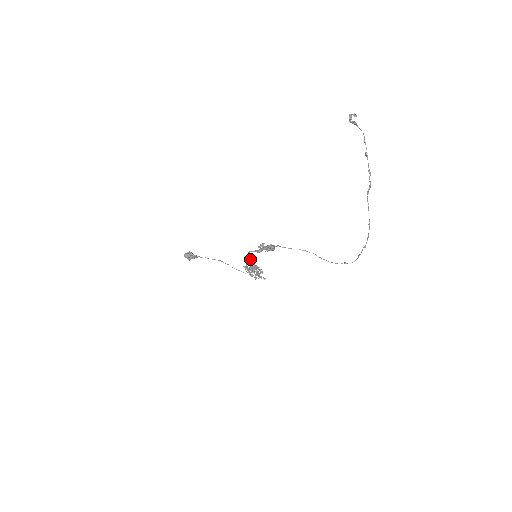
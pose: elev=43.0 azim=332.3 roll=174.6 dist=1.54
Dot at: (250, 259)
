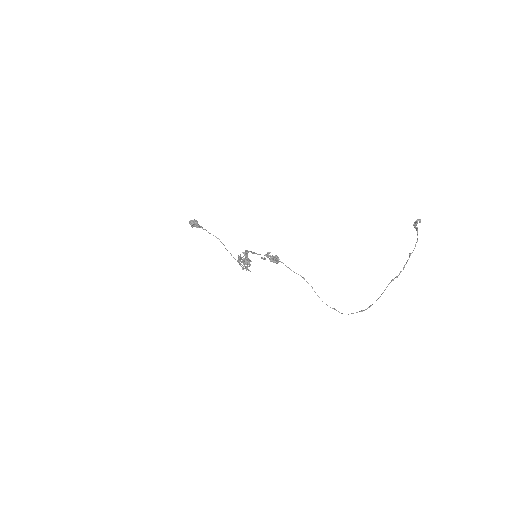
Dot at: occluded
